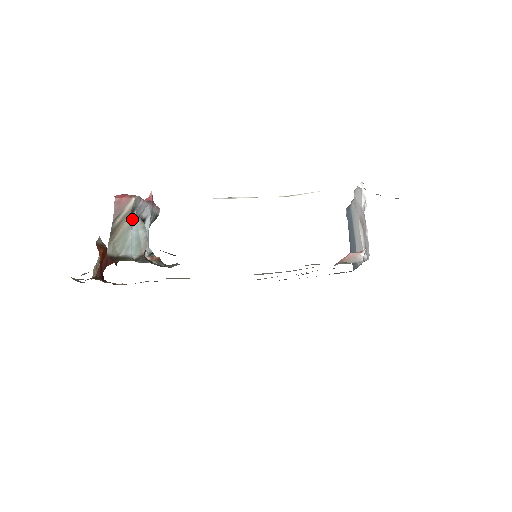
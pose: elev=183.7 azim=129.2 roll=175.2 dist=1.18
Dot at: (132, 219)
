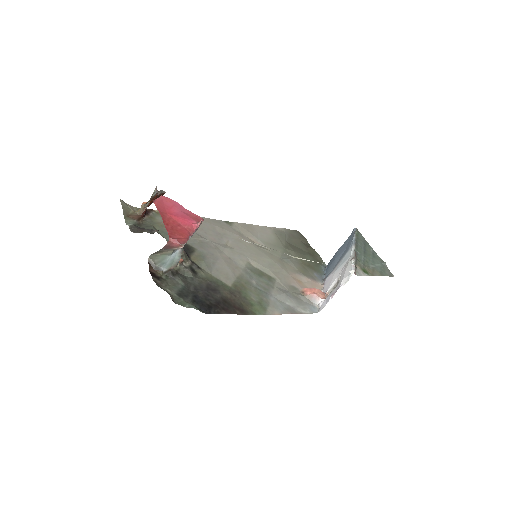
Dot at: (175, 250)
